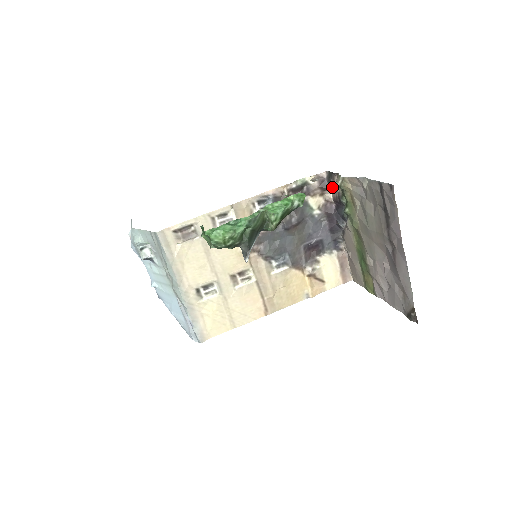
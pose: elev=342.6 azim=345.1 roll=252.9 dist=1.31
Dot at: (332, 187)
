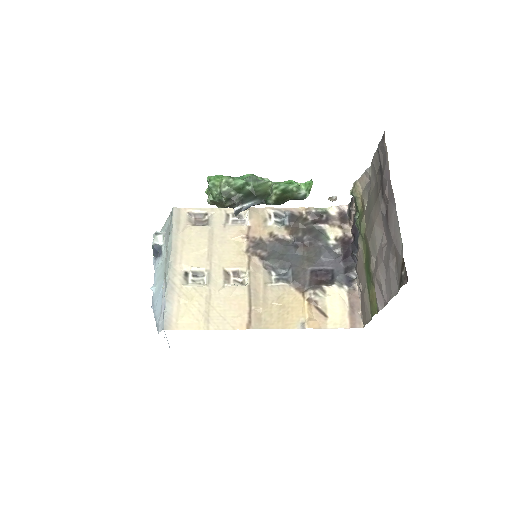
Dot at: (351, 217)
